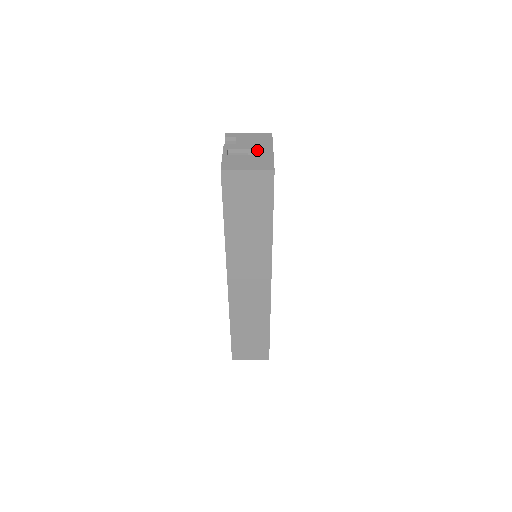
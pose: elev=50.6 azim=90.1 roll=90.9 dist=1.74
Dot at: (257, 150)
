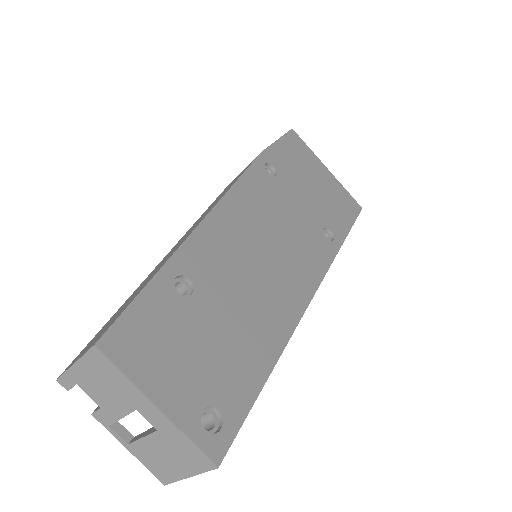
Dot at: (137, 408)
